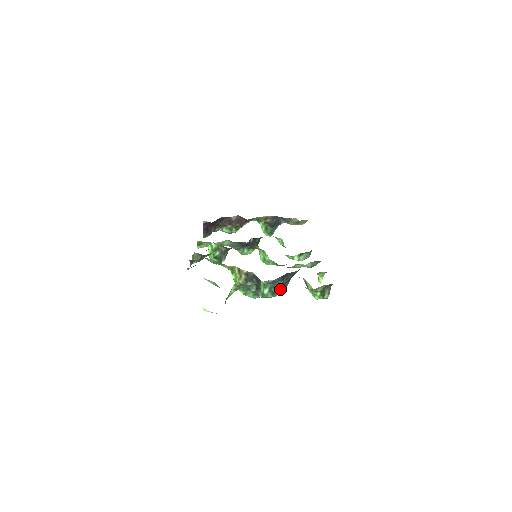
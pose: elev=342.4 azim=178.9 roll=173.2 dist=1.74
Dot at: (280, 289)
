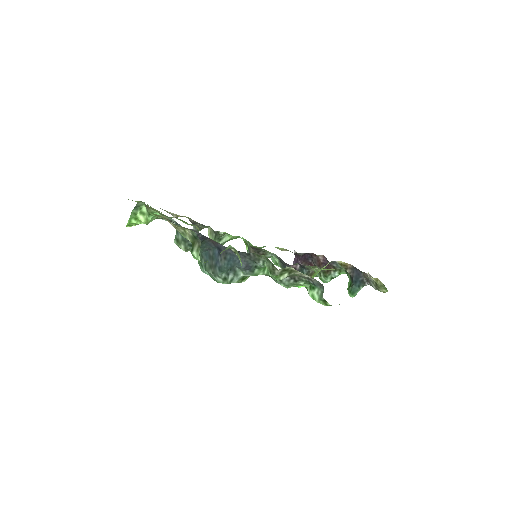
Dot at: (219, 269)
